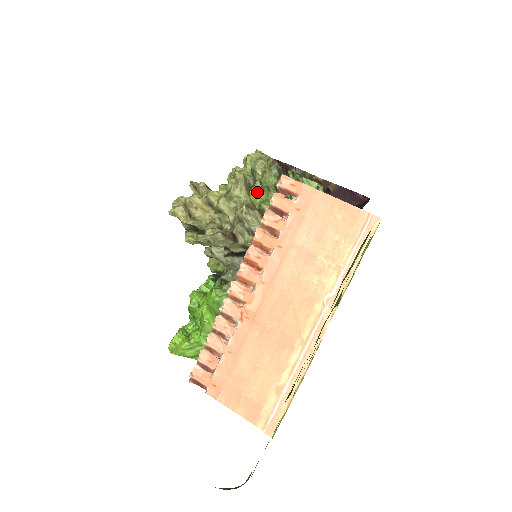
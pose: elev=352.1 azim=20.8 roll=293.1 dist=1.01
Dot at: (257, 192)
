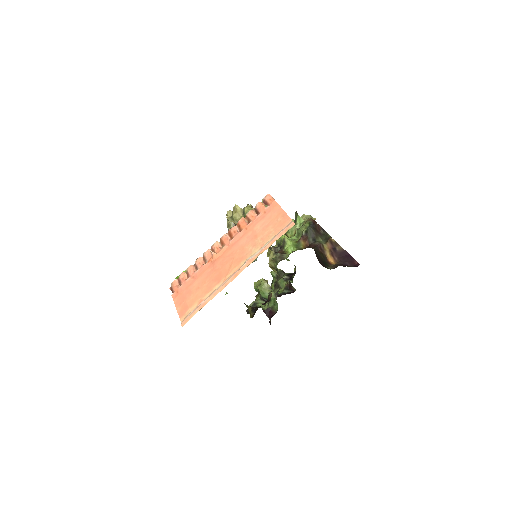
Dot at: occluded
